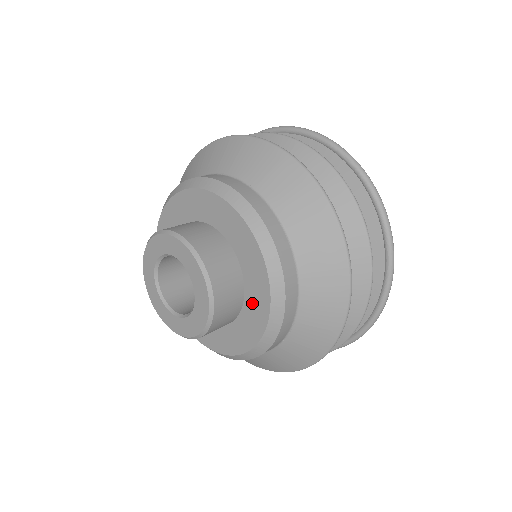
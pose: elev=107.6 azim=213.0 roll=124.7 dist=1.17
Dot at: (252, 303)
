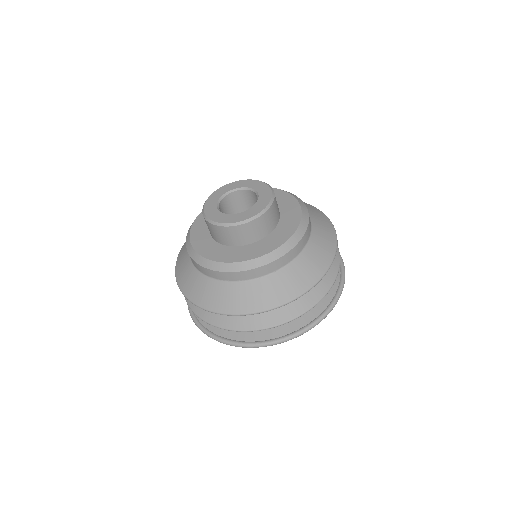
Dot at: (269, 241)
